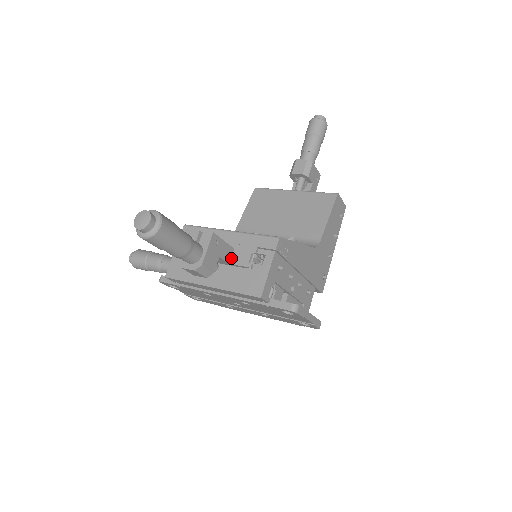
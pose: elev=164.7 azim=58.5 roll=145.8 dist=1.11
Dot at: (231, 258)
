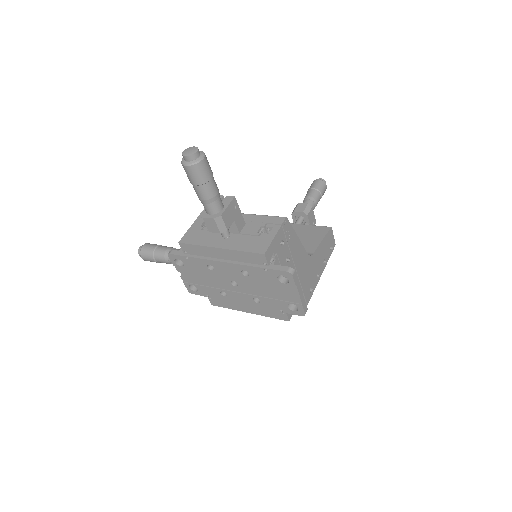
Dot at: (242, 230)
